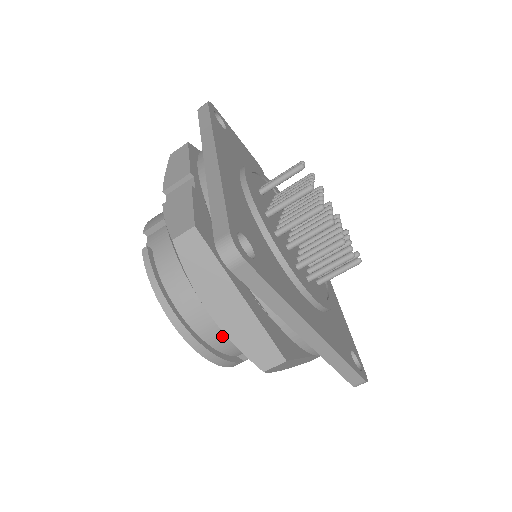
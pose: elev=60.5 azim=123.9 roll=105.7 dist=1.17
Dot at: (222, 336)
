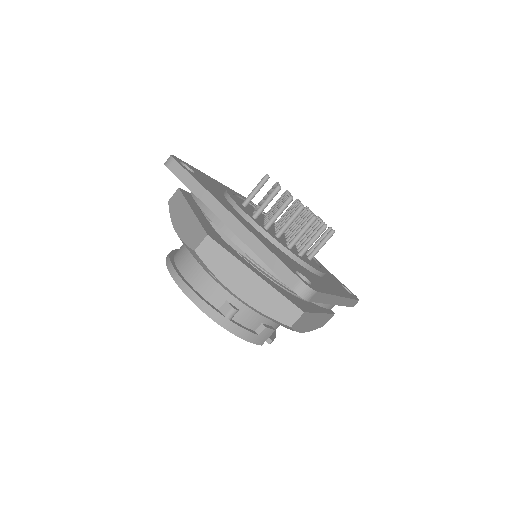
Dot at: (197, 272)
